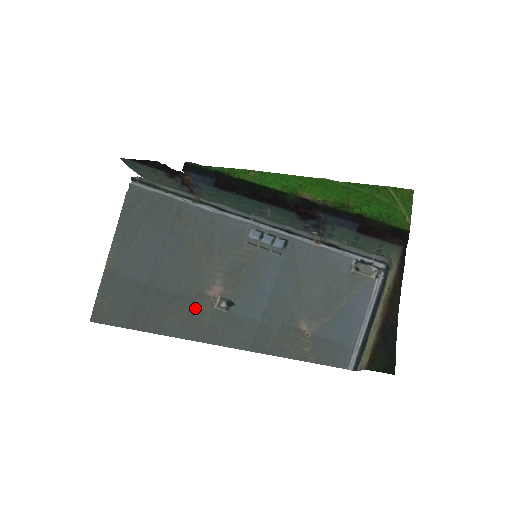
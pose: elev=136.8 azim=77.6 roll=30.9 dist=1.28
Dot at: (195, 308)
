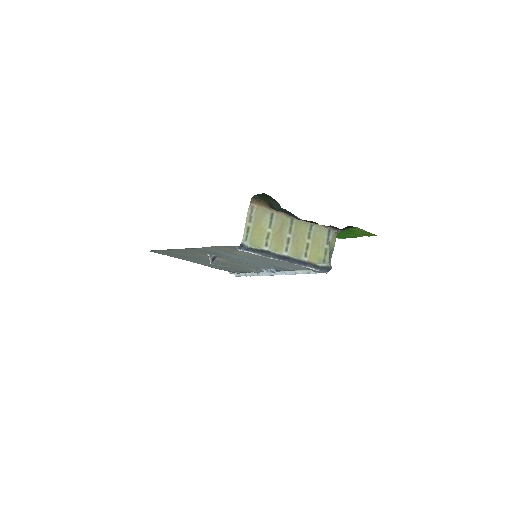
Dot at: (197, 254)
